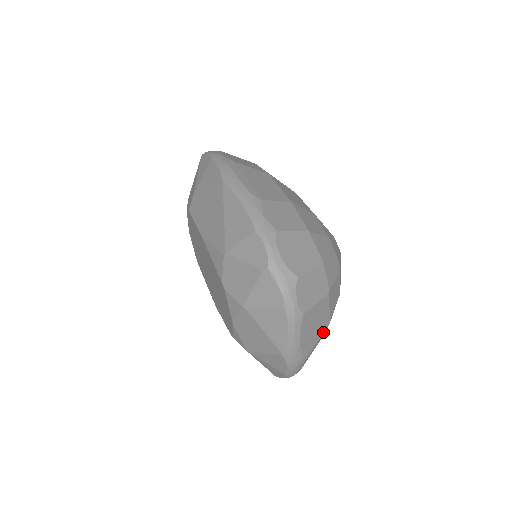
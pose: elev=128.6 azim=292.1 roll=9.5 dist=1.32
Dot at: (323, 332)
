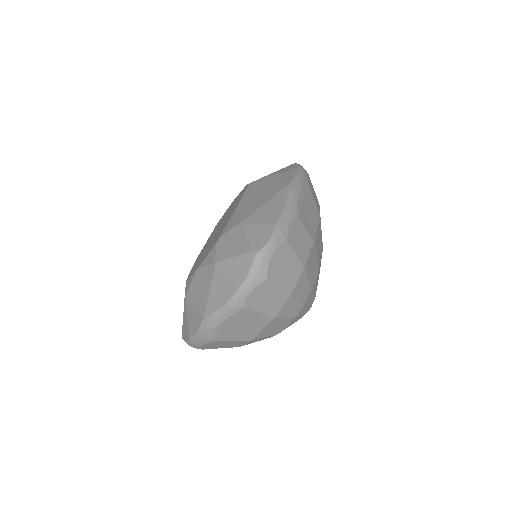
Dot at: (242, 340)
